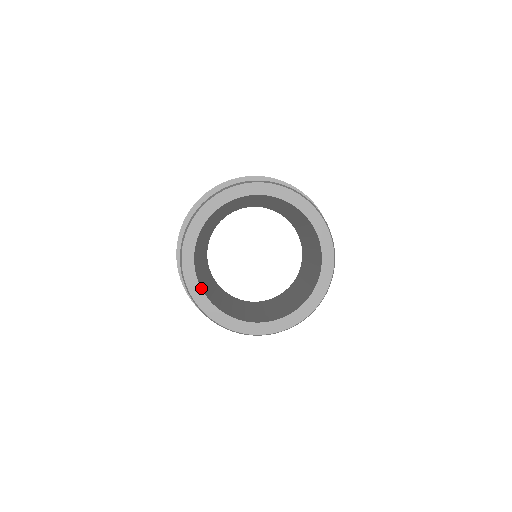
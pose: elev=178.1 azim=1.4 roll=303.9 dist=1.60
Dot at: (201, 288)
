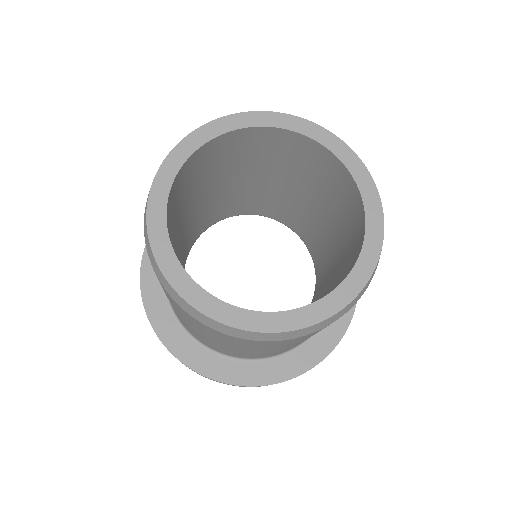
Dot at: (167, 207)
